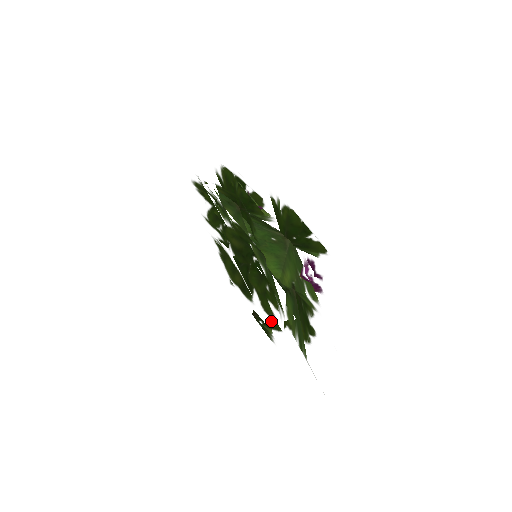
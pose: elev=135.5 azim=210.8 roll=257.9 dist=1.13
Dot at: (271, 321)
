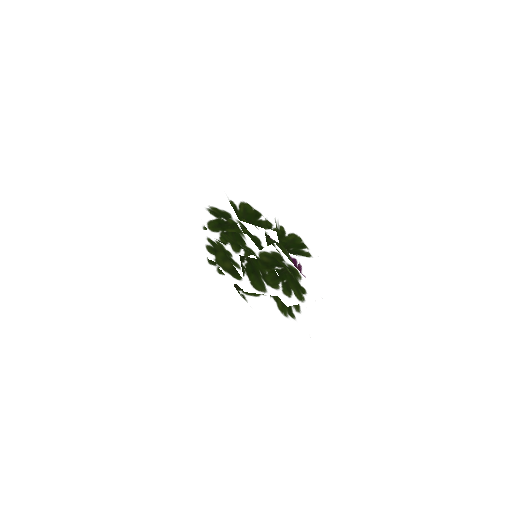
Dot at: (257, 293)
